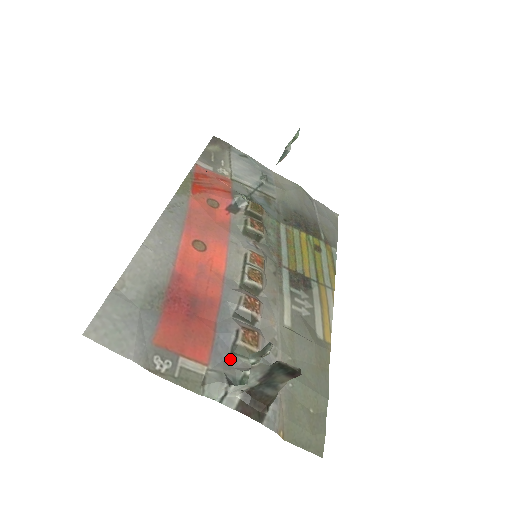
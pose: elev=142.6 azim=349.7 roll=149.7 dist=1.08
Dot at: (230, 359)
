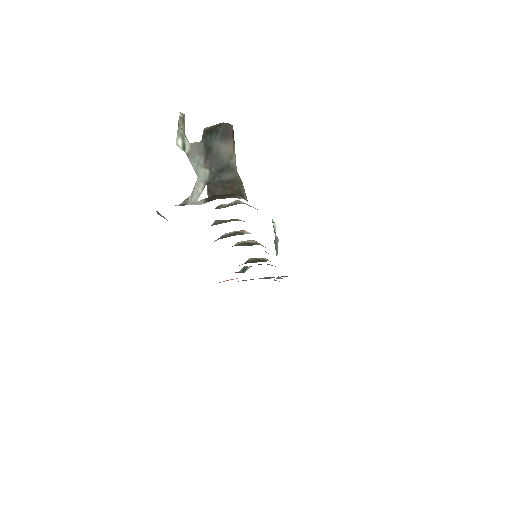
Dot at: occluded
